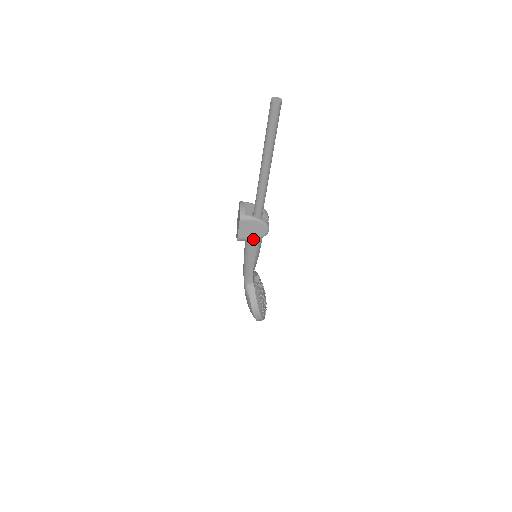
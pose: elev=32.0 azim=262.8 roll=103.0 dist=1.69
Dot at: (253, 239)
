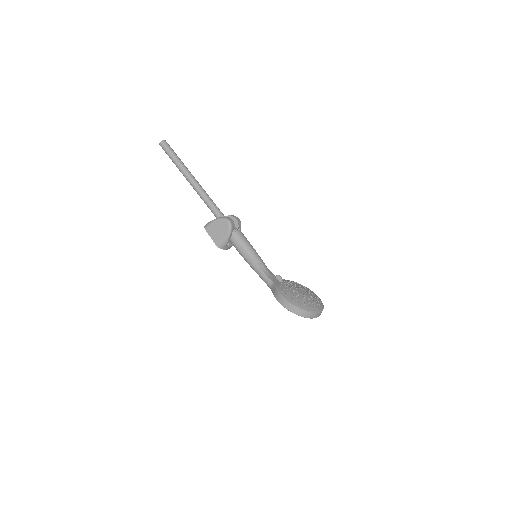
Dot at: (226, 237)
